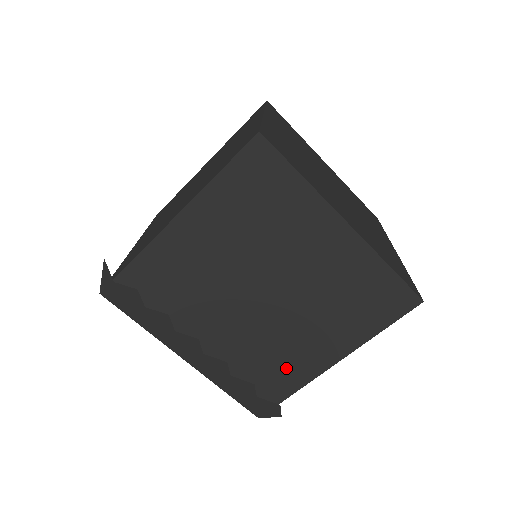
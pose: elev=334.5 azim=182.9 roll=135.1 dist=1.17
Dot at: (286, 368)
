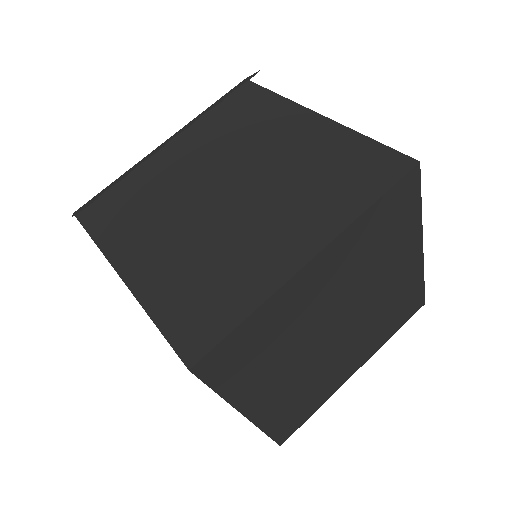
Dot at: occluded
